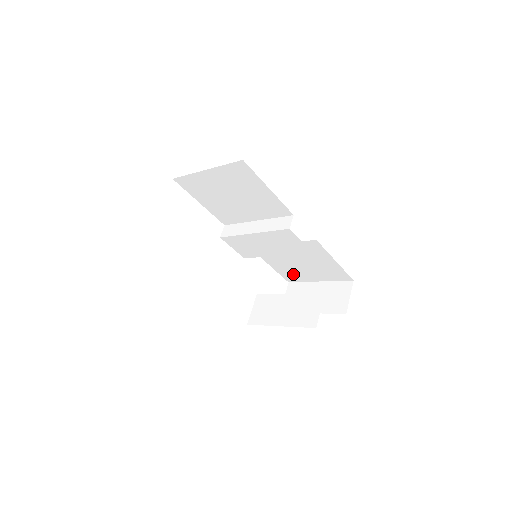
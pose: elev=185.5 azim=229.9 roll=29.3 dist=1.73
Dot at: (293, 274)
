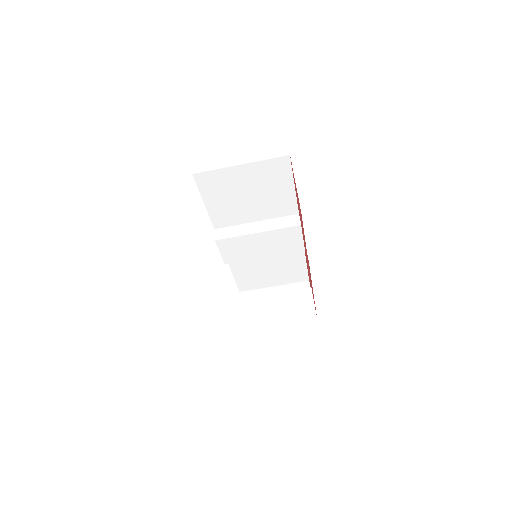
Dot at: (252, 281)
